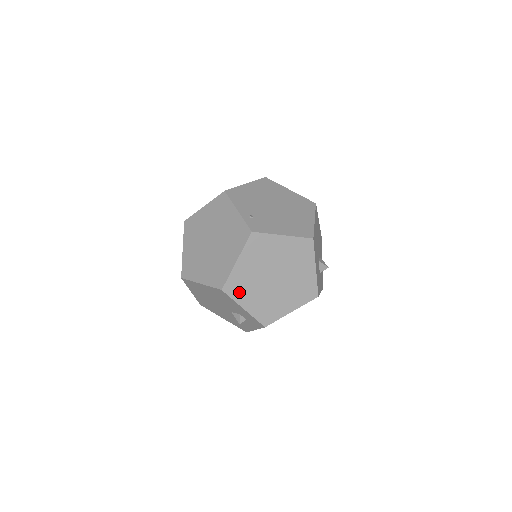
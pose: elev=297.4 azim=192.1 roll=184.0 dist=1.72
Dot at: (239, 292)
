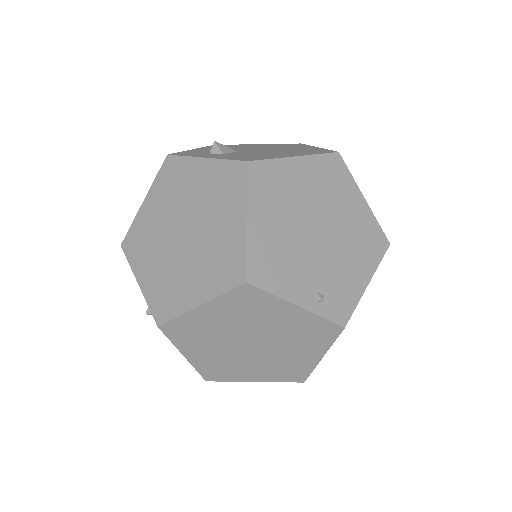
Dot at: occluded
